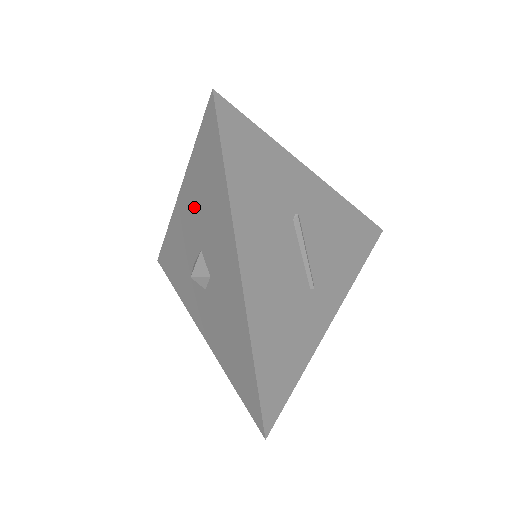
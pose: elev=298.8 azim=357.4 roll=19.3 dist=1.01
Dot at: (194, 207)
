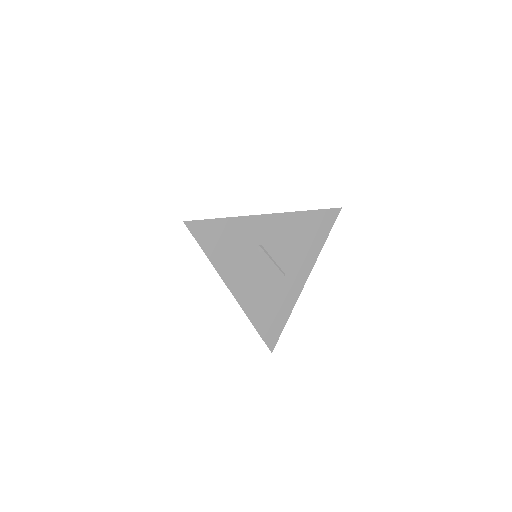
Dot at: occluded
